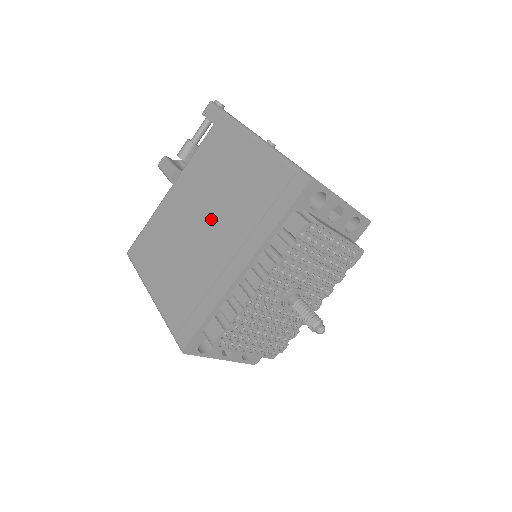
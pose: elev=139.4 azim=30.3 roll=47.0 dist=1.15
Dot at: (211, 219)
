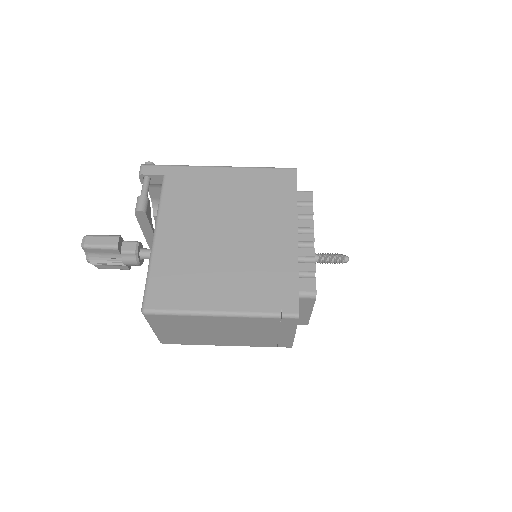
Dot at: (233, 227)
